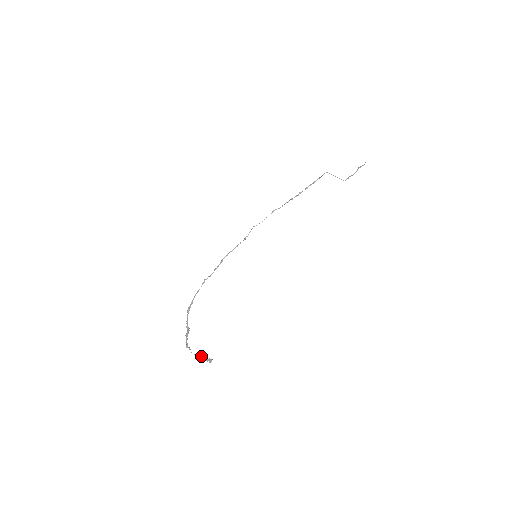
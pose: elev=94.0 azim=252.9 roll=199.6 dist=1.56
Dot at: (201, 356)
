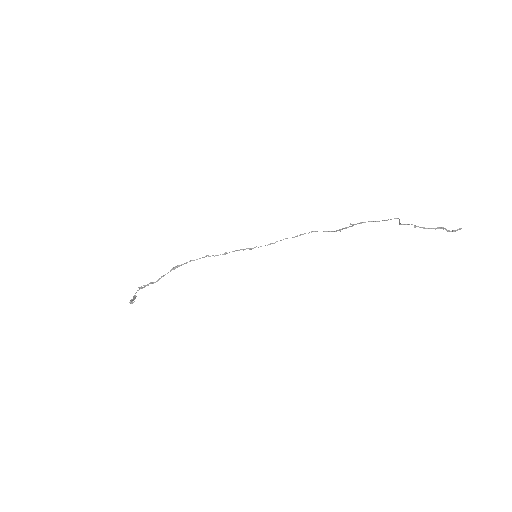
Dot at: (134, 297)
